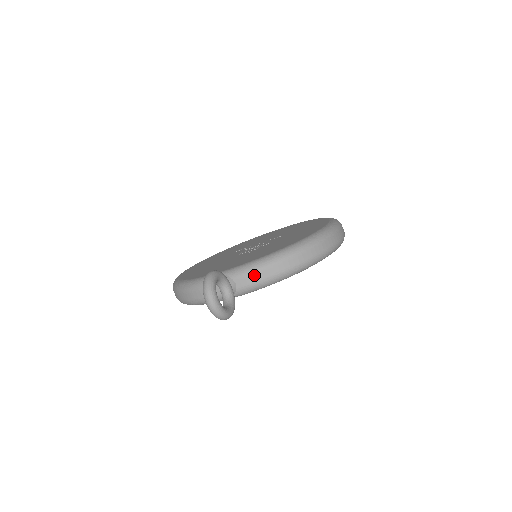
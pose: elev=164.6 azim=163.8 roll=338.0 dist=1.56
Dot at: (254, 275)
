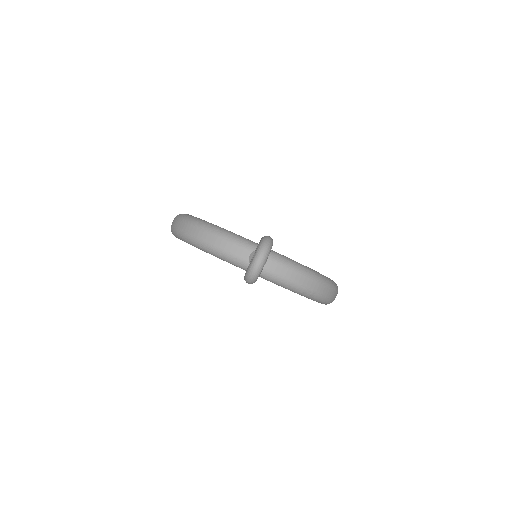
Dot at: (285, 269)
